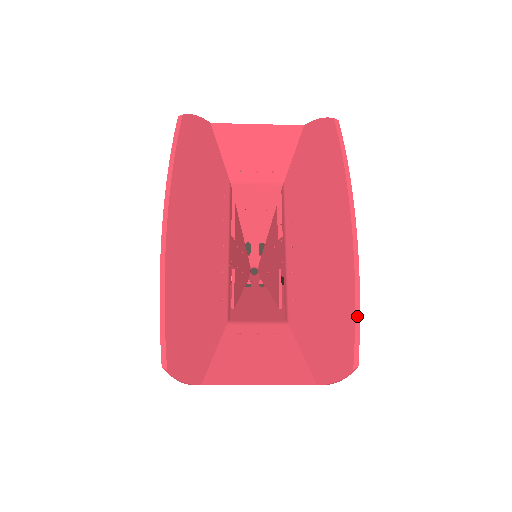
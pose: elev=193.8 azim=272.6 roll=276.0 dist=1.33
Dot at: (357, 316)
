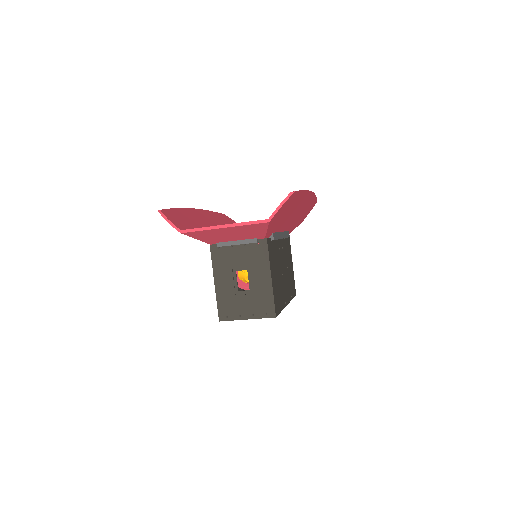
Dot at: occluded
